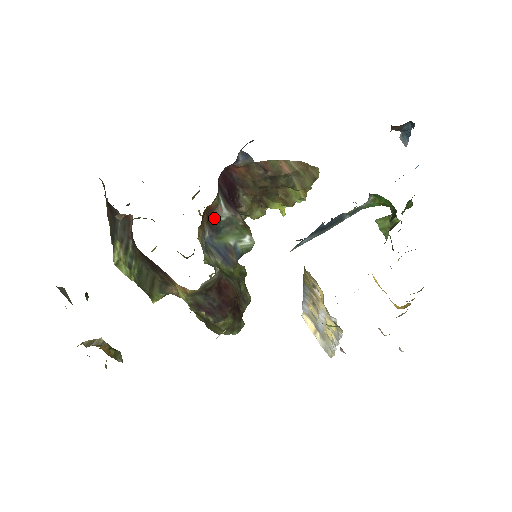
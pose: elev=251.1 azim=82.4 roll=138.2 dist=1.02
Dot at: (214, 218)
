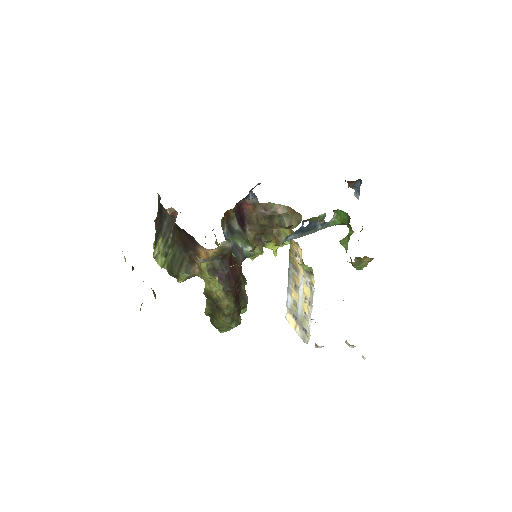
Dot at: (230, 224)
